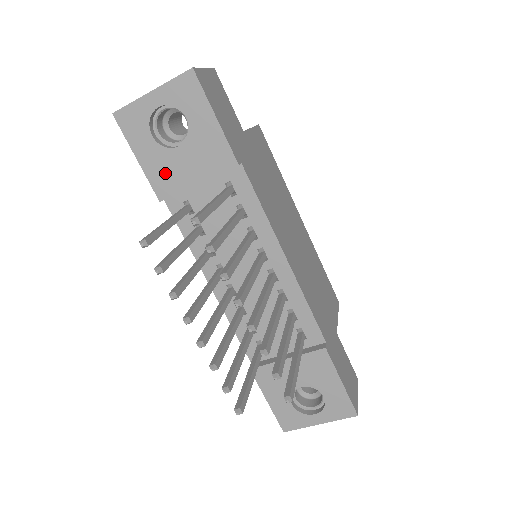
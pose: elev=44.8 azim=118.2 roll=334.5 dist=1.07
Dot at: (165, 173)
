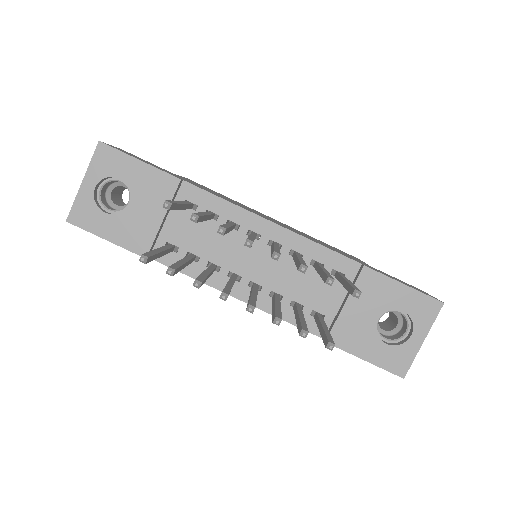
Dot at: (134, 232)
